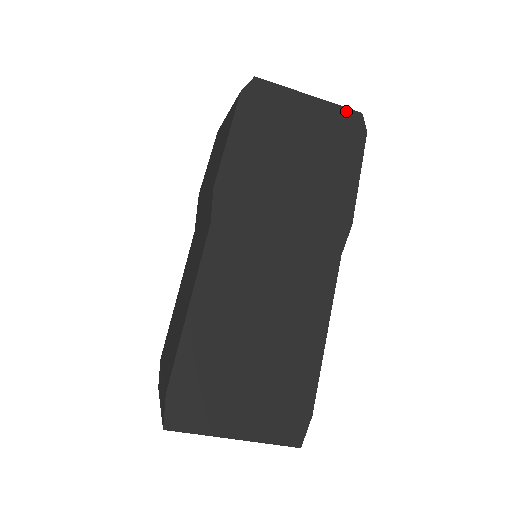
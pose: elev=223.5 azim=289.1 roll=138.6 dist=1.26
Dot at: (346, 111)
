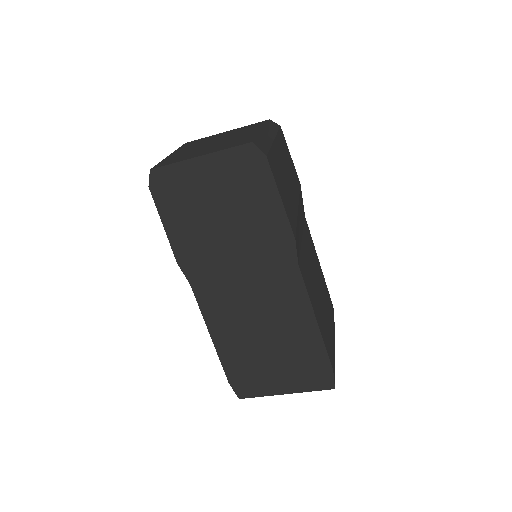
Dot at: (237, 150)
